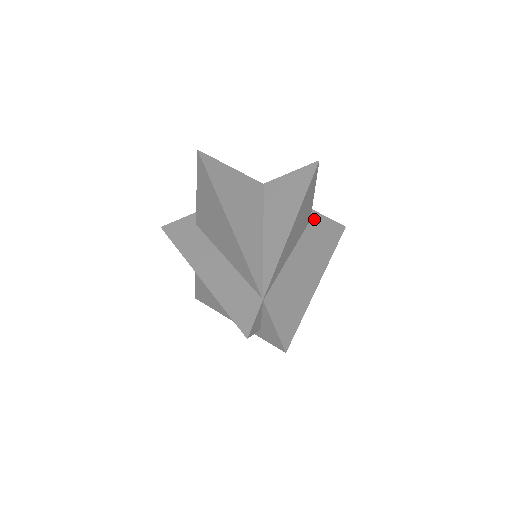
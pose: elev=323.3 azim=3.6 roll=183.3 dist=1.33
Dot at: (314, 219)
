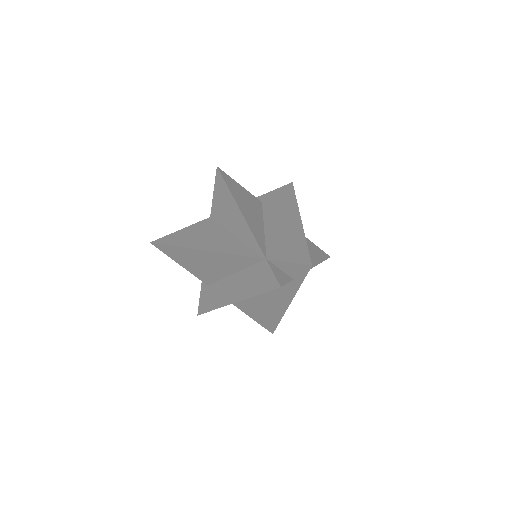
Dot at: (264, 199)
